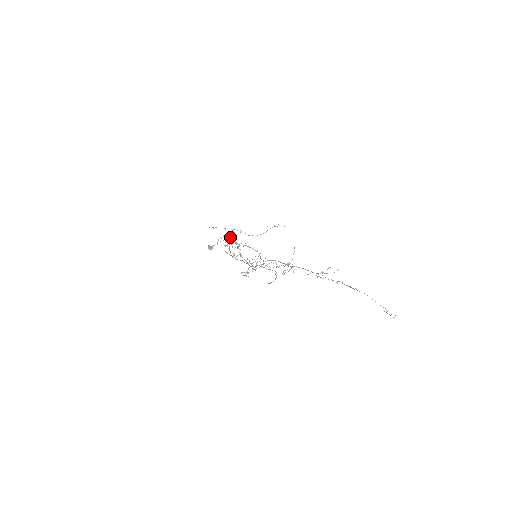
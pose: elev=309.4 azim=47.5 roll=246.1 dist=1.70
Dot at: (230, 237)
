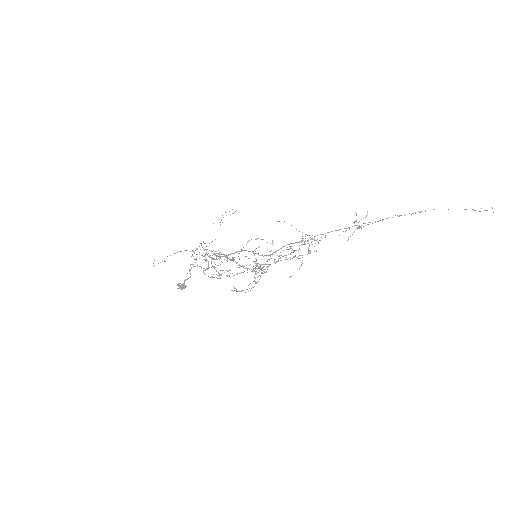
Dot at: (203, 256)
